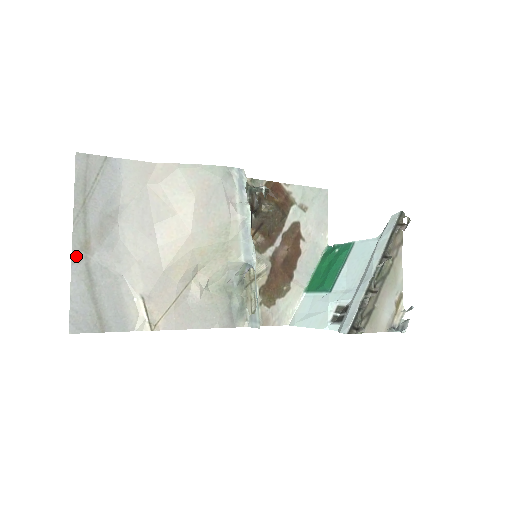
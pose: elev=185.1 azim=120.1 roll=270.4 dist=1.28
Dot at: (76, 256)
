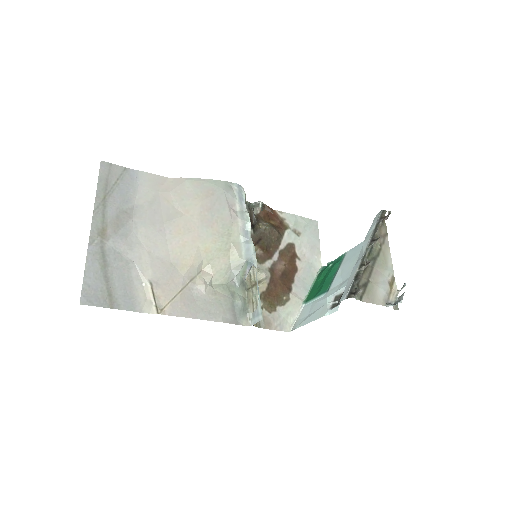
Dot at: (93, 239)
